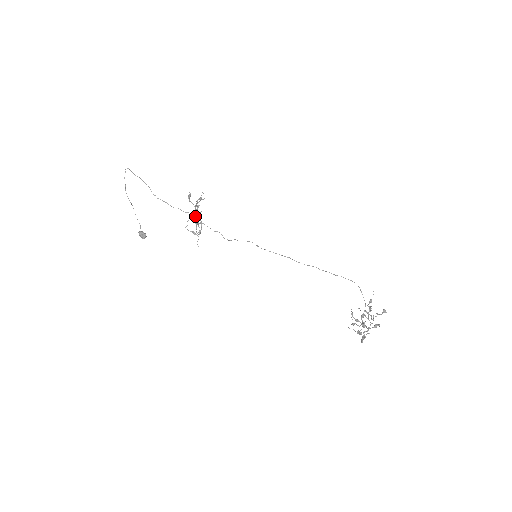
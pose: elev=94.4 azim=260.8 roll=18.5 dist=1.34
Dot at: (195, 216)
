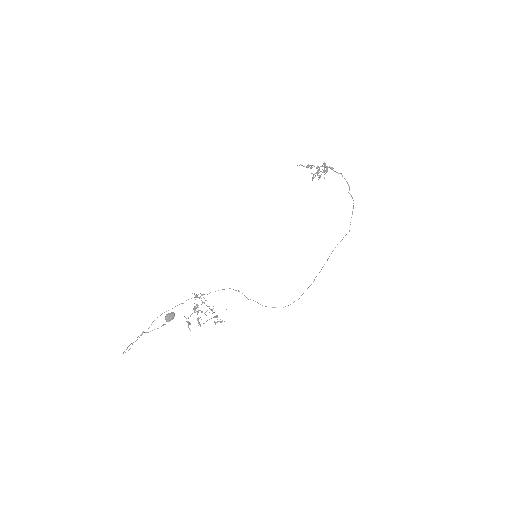
Dot at: occluded
